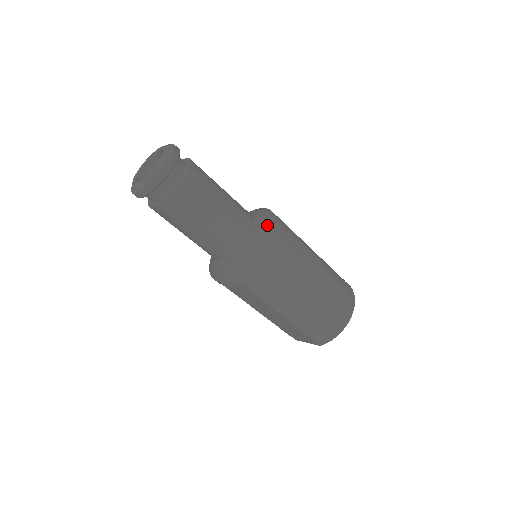
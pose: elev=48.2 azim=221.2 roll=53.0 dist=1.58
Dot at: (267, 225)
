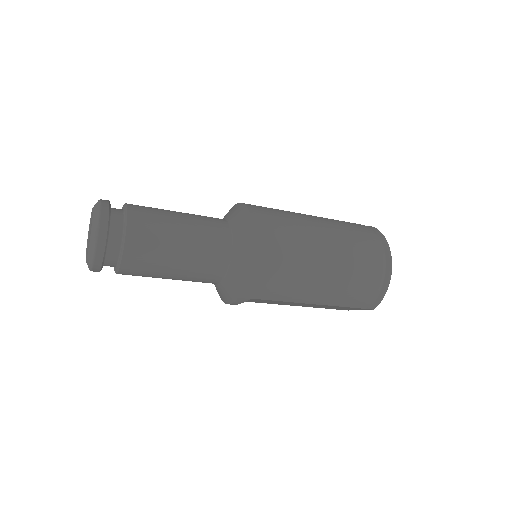
Dot at: (244, 225)
